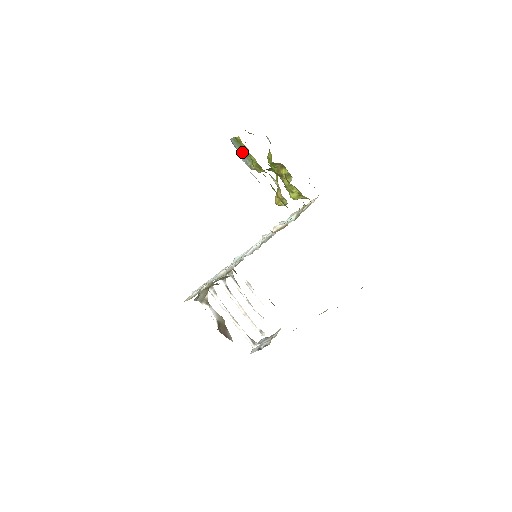
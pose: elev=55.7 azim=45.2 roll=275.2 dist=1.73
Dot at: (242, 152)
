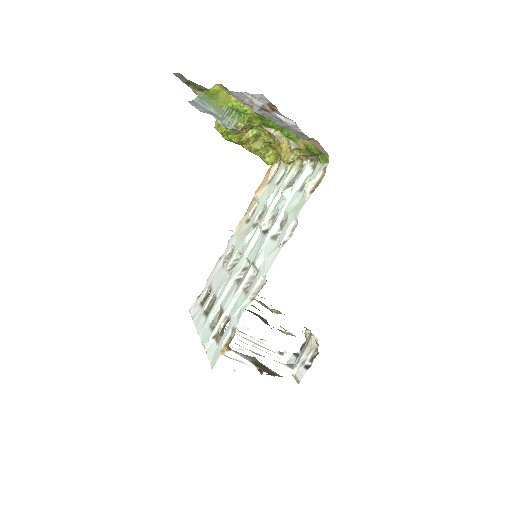
Dot at: (221, 109)
